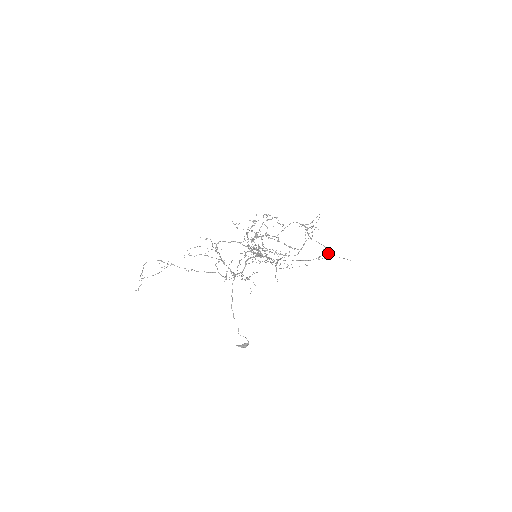
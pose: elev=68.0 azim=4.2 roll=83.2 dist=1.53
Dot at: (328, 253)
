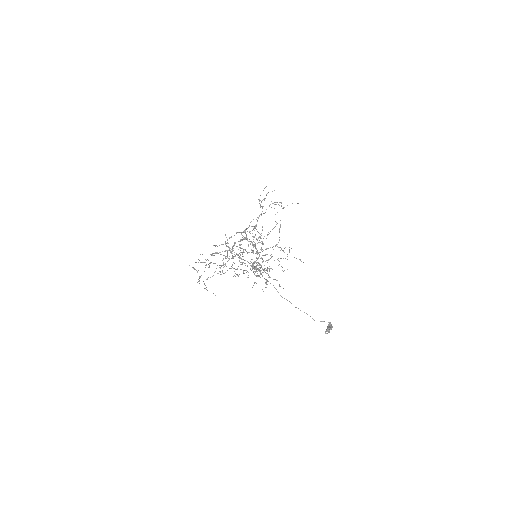
Dot at: occluded
